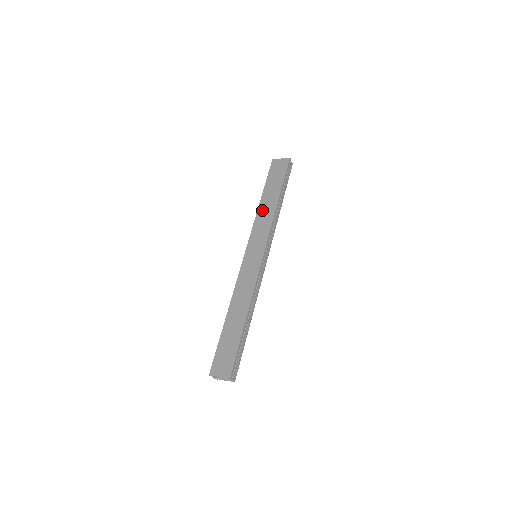
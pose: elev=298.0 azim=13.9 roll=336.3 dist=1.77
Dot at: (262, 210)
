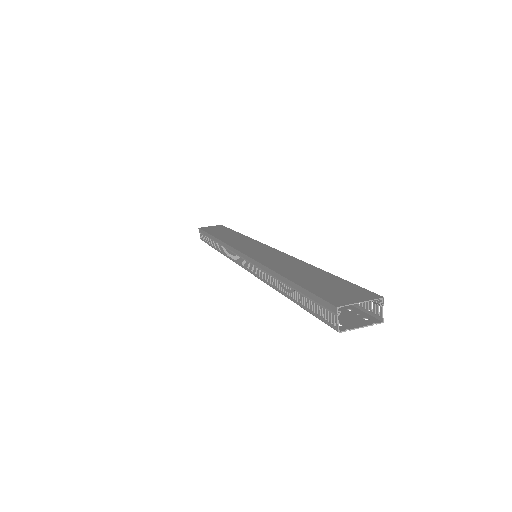
Dot at: (226, 238)
